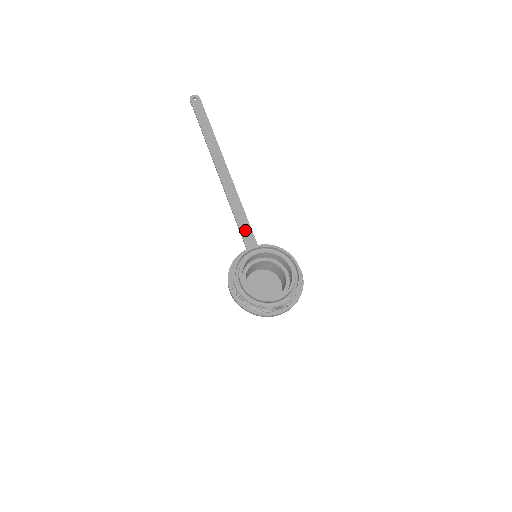
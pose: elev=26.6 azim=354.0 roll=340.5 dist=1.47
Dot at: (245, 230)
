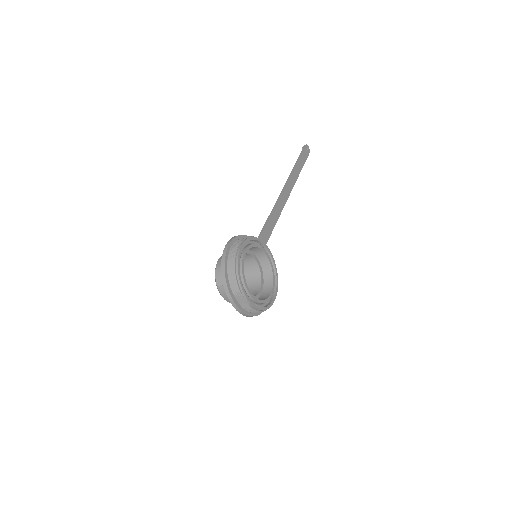
Dot at: (265, 235)
